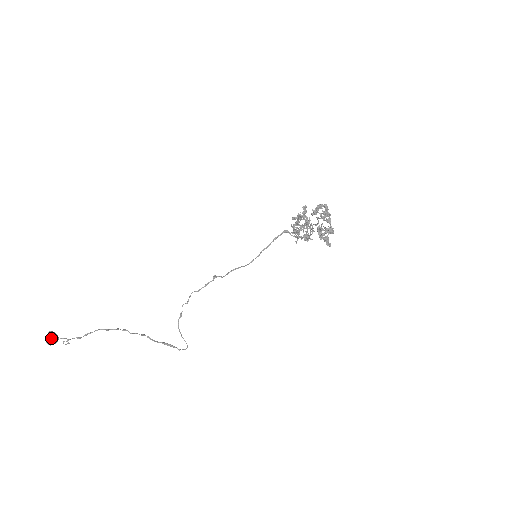
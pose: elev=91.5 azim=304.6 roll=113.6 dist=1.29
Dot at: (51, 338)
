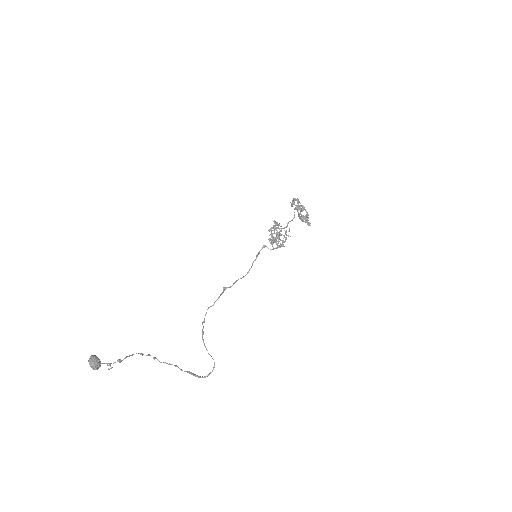
Dot at: (97, 358)
